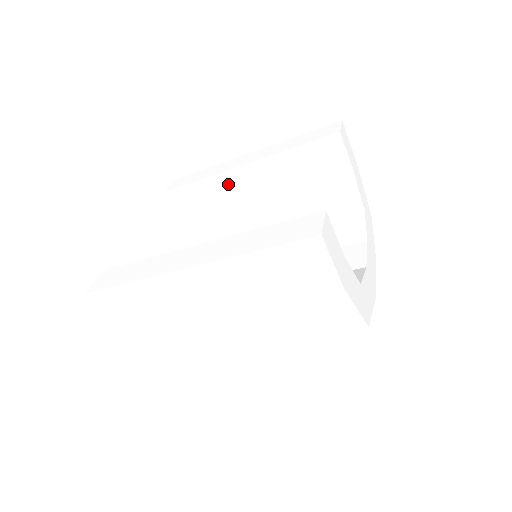
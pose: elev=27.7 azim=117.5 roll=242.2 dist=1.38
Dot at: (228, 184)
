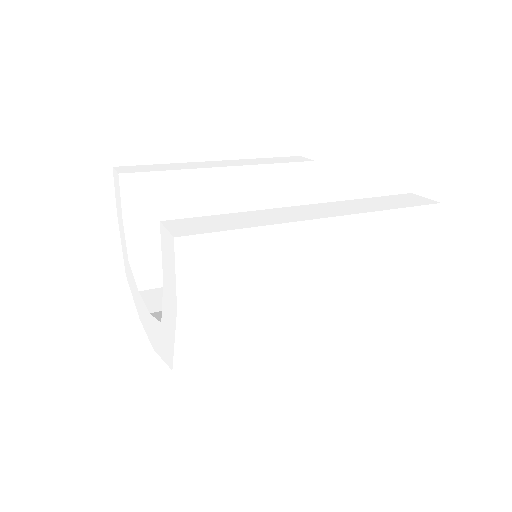
Dot at: (200, 183)
